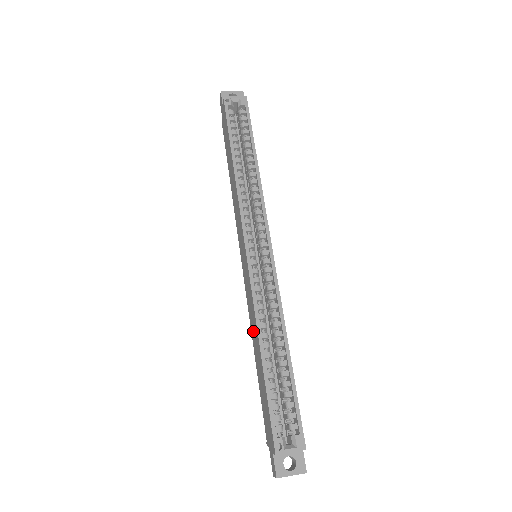
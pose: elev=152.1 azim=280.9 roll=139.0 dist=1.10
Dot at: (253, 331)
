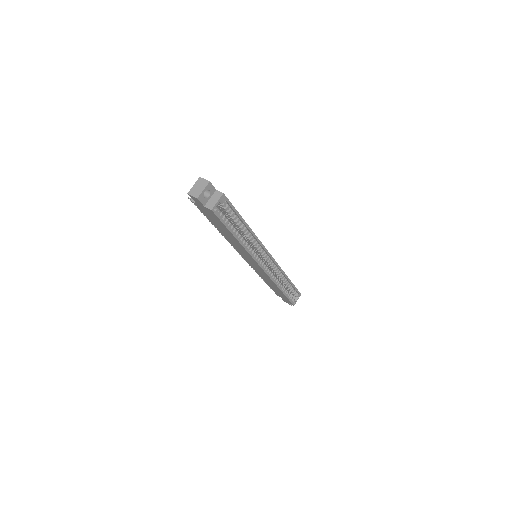
Dot at: (266, 280)
